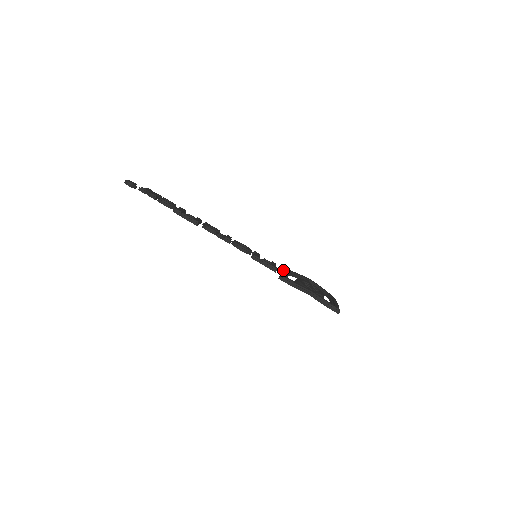
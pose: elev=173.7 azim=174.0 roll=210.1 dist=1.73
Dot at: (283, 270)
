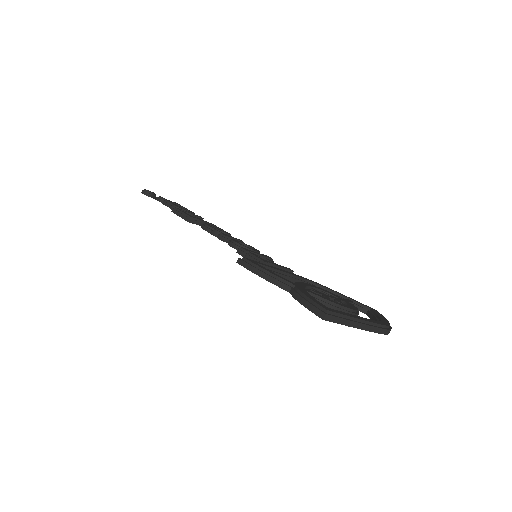
Dot at: occluded
